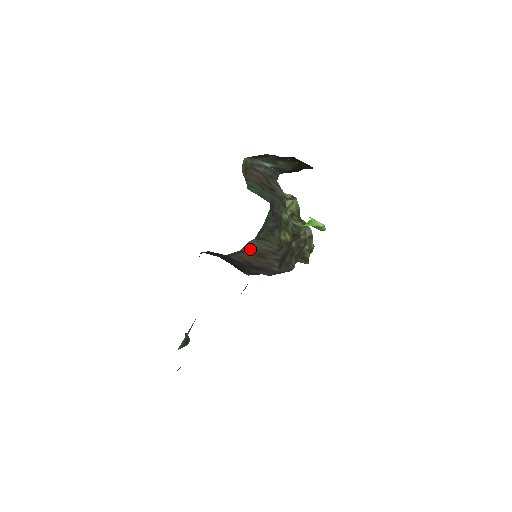
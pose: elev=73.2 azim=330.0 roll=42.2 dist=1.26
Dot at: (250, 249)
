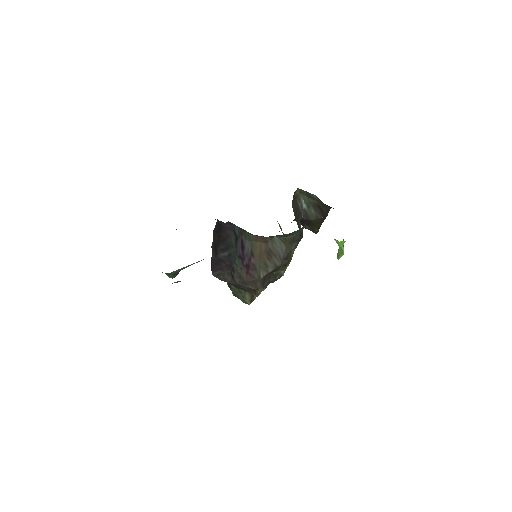
Dot at: (269, 243)
